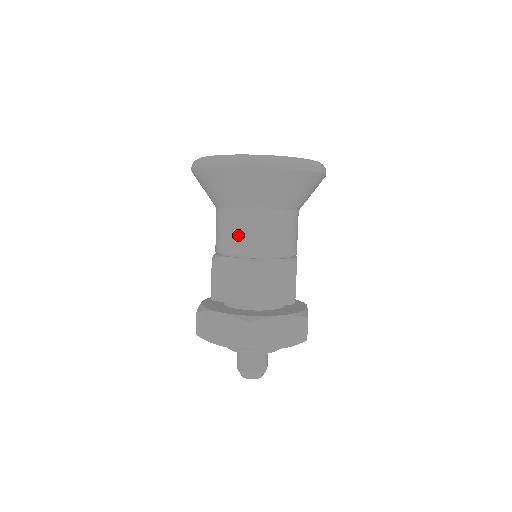
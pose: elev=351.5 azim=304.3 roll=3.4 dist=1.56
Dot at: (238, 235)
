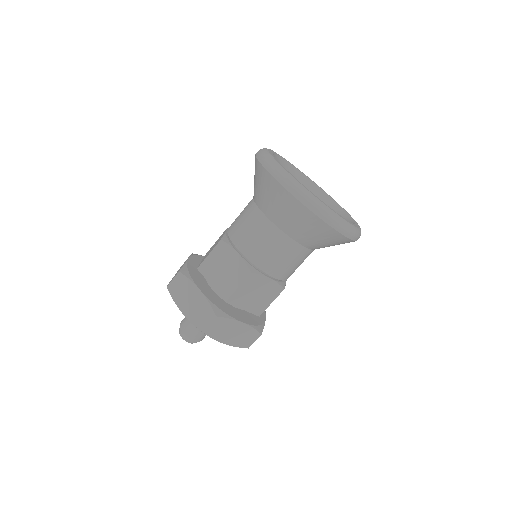
Dot at: (256, 242)
